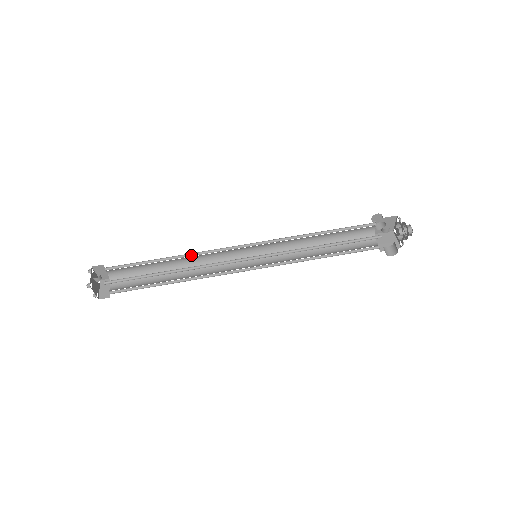
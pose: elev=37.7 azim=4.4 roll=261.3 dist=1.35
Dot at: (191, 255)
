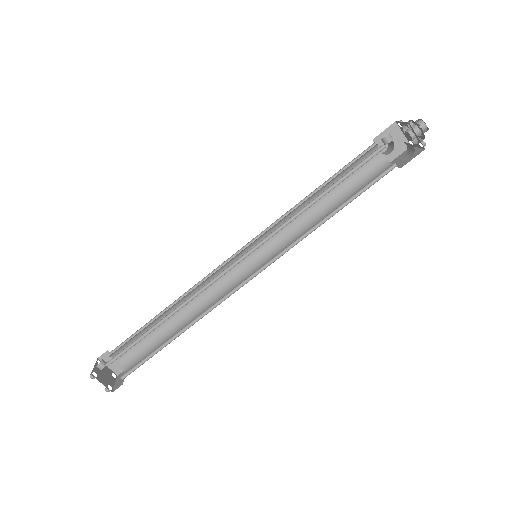
Dot at: (189, 294)
